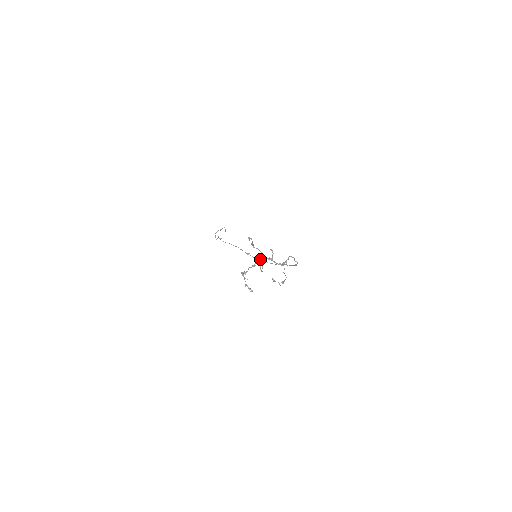
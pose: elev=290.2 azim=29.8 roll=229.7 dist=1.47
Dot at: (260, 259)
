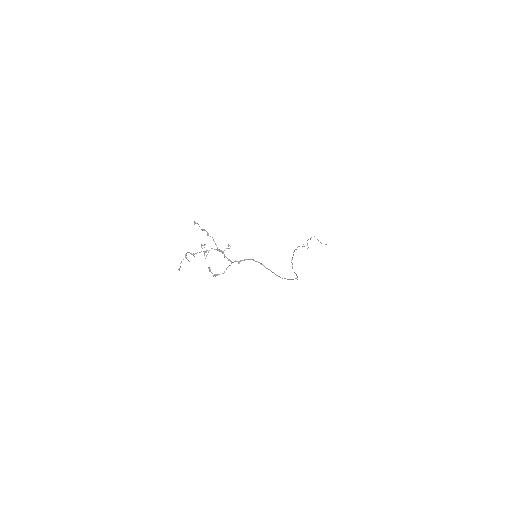
Dot at: (211, 248)
